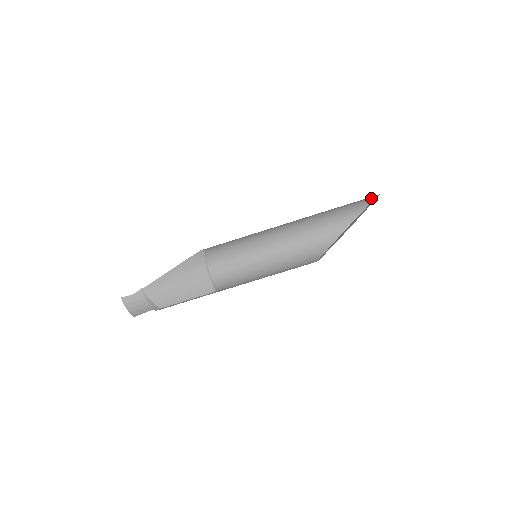
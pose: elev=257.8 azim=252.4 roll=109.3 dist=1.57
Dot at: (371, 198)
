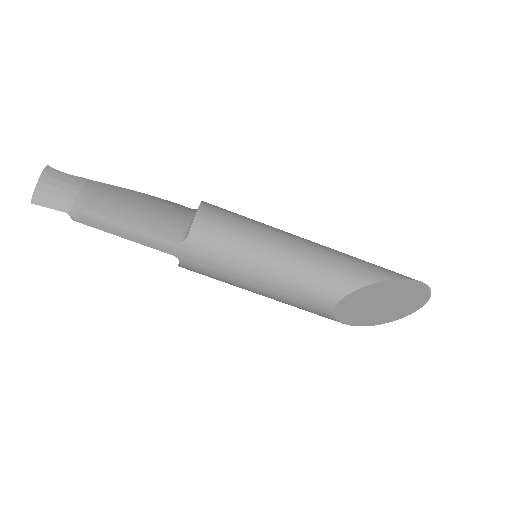
Dot at: occluded
